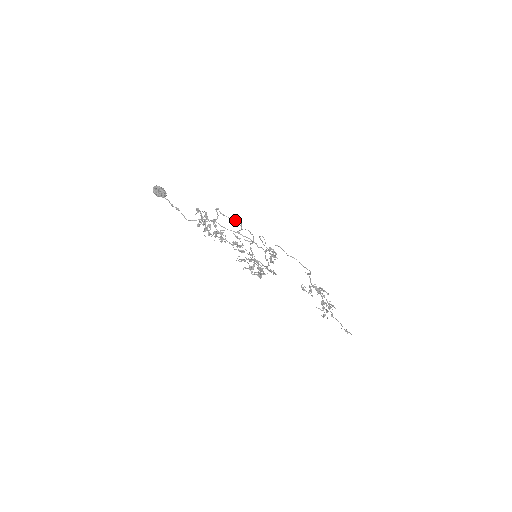
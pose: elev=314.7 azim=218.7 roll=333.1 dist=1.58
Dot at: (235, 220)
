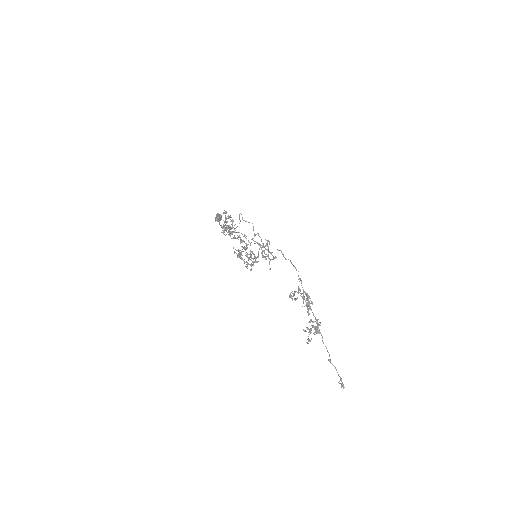
Dot at: (249, 222)
